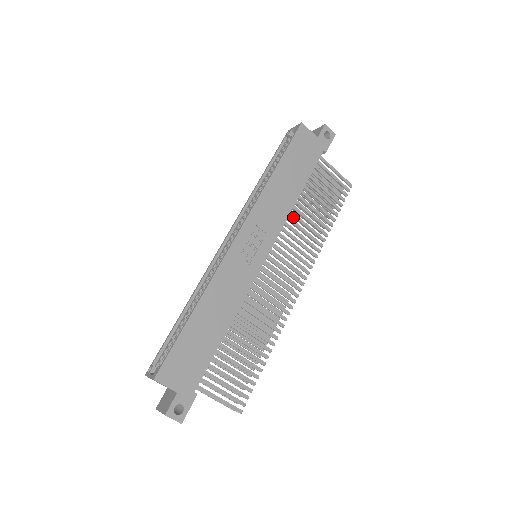
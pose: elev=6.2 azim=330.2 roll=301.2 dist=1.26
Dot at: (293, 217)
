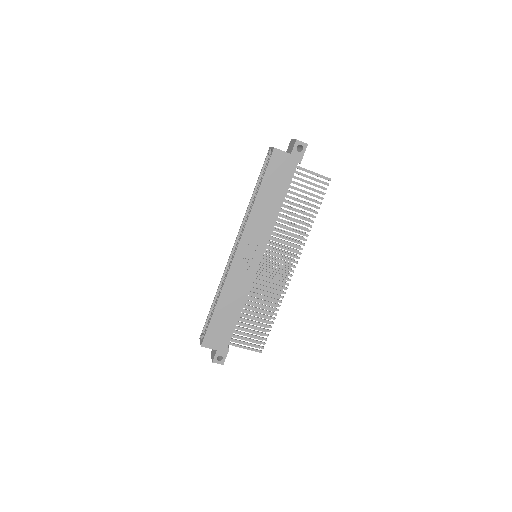
Dot at: occluded
